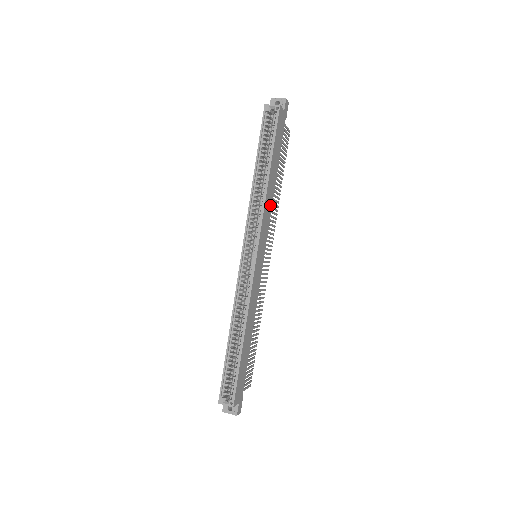
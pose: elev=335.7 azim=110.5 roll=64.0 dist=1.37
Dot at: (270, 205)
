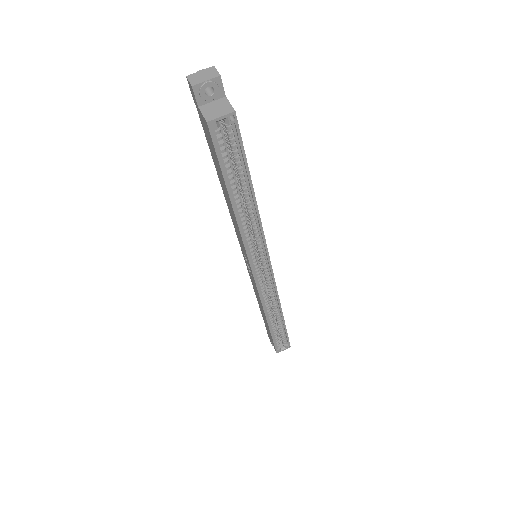
Dot at: occluded
